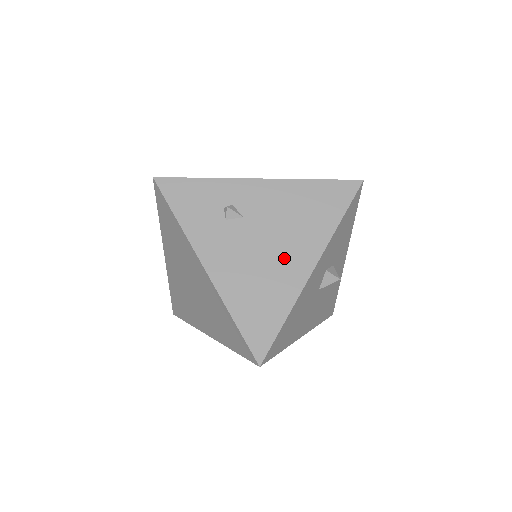
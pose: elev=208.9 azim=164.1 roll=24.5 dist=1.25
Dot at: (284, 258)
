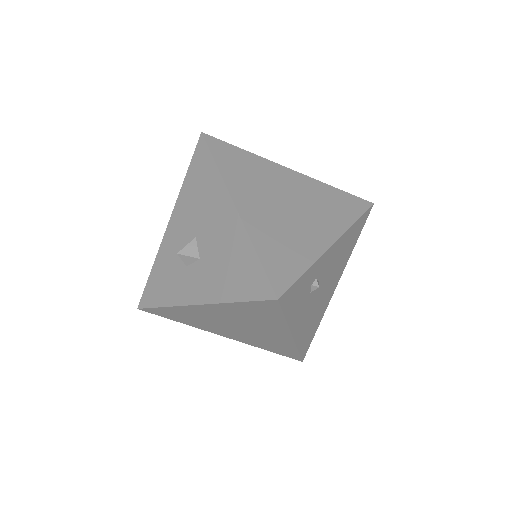
Dot at: (328, 292)
